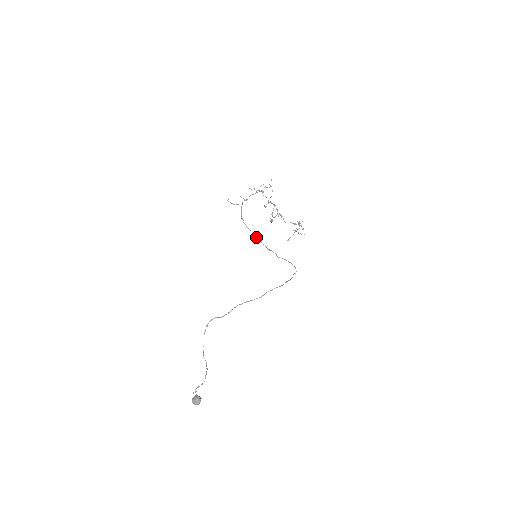
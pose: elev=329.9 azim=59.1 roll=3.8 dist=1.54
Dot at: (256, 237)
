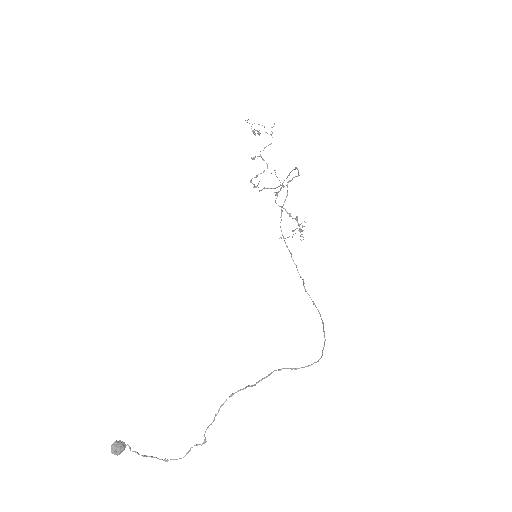
Dot at: occluded
